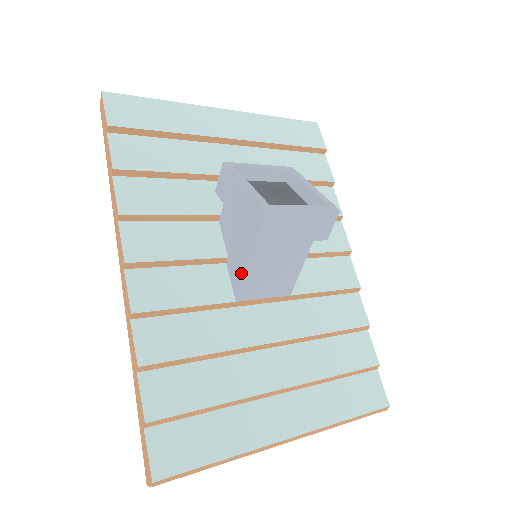
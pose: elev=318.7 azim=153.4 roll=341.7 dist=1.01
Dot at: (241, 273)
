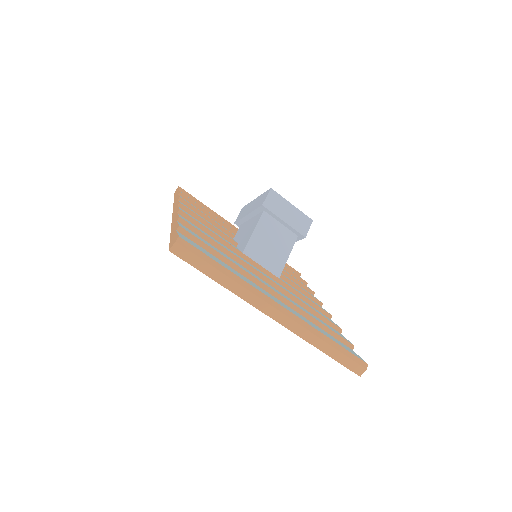
Dot at: (249, 236)
